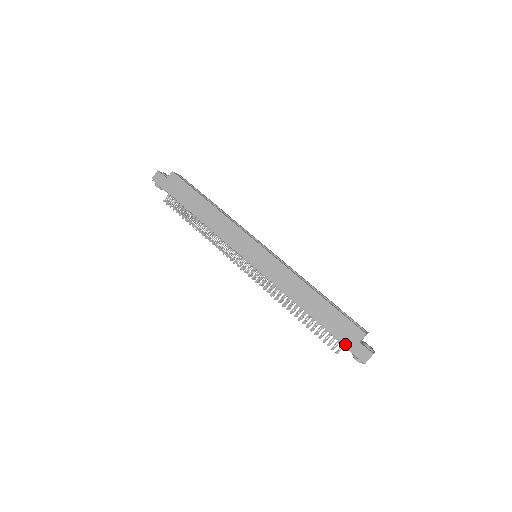
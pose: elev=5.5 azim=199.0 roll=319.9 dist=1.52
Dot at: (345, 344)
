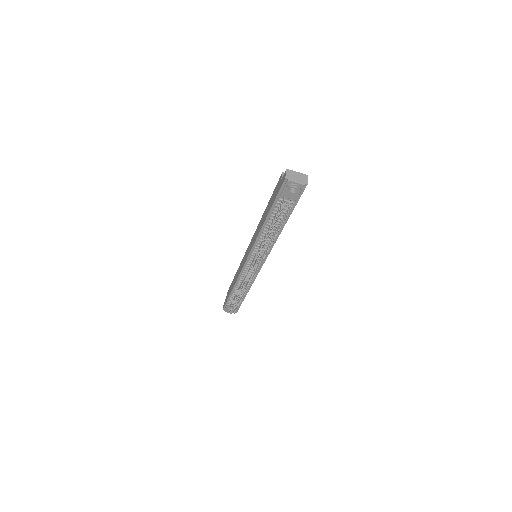
Dot at: (277, 194)
